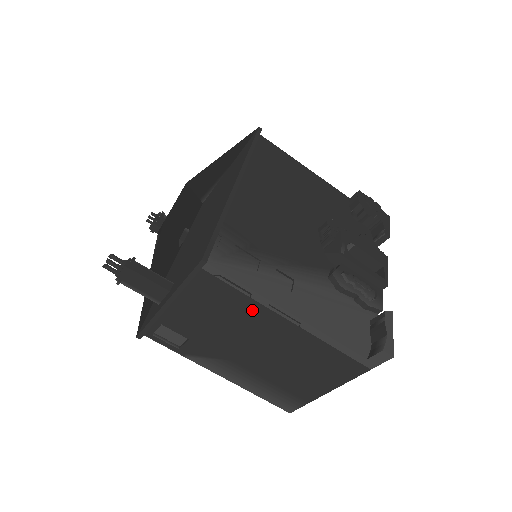
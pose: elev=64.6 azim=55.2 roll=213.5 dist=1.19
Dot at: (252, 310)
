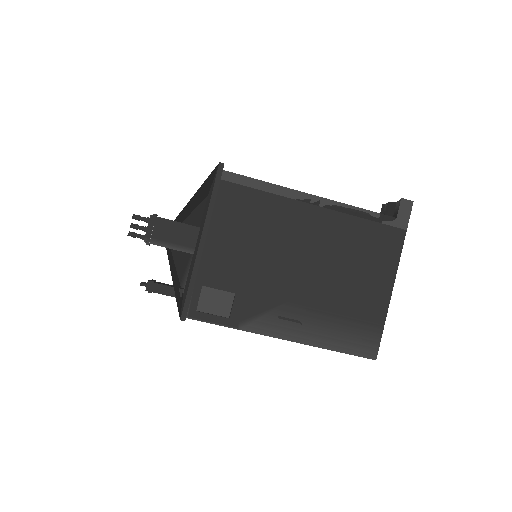
Dot at: (280, 210)
